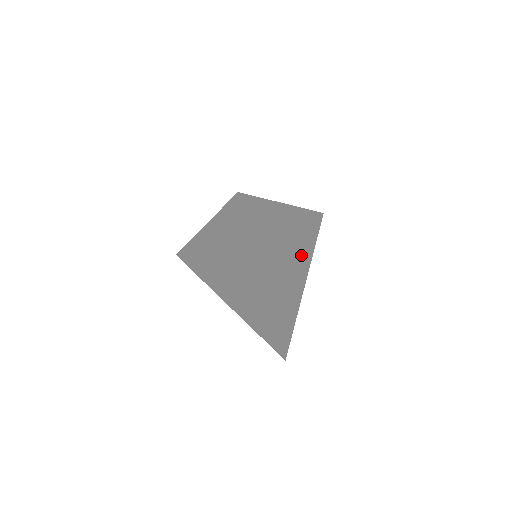
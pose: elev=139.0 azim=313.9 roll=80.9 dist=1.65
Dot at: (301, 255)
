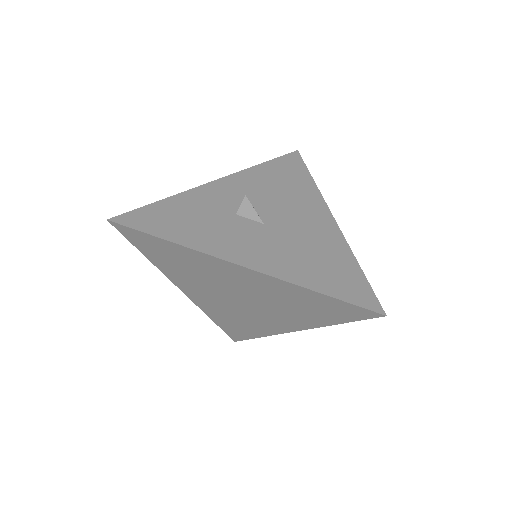
Dot at: occluded
